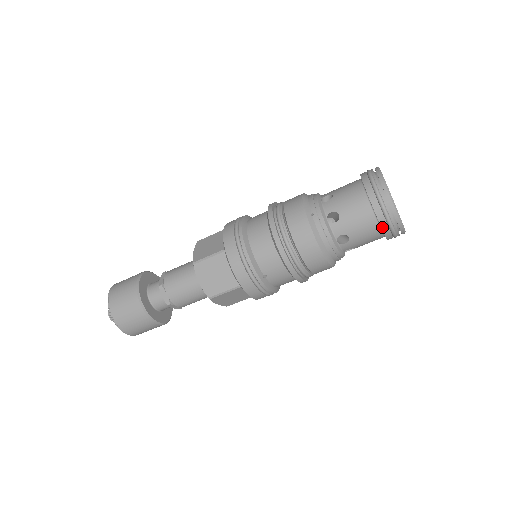
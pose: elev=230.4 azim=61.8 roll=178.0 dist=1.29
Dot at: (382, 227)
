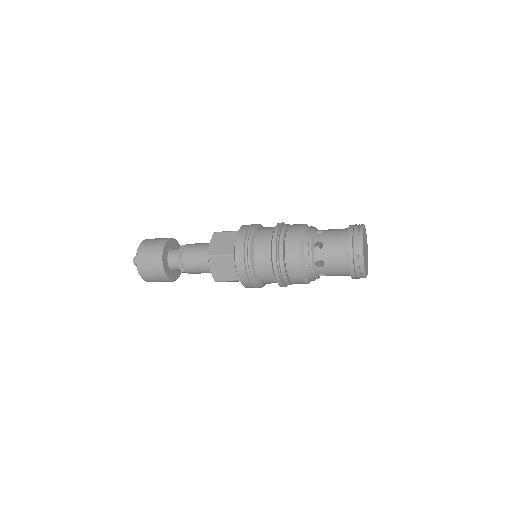
Dot at: occluded
